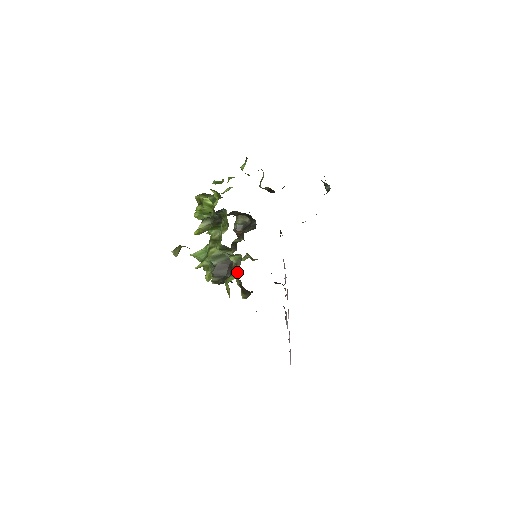
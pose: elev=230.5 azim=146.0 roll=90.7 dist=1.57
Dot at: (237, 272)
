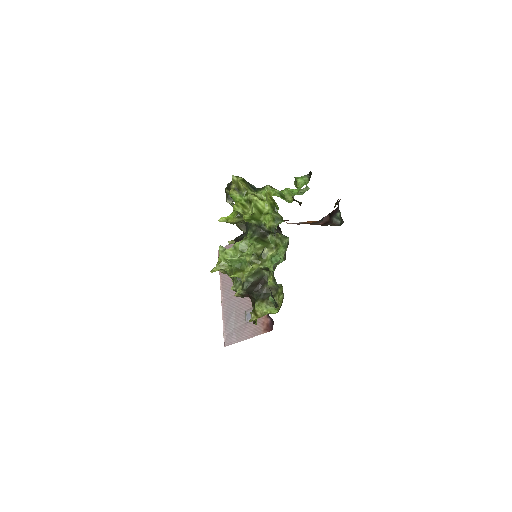
Dot at: occluded
